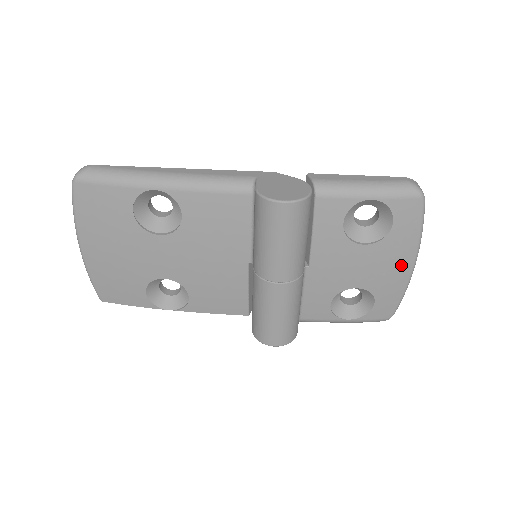
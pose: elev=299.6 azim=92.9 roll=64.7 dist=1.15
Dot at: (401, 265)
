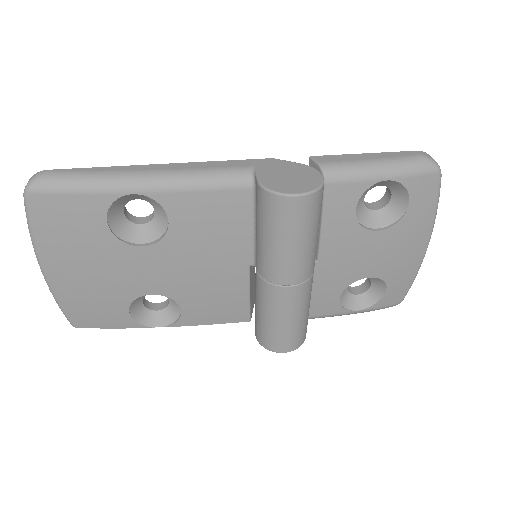
Dot at: (415, 247)
